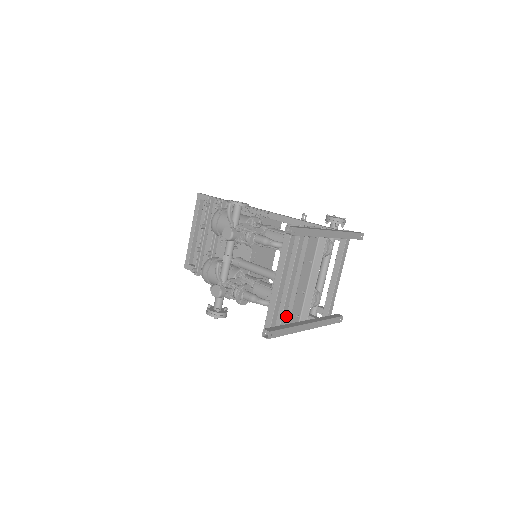
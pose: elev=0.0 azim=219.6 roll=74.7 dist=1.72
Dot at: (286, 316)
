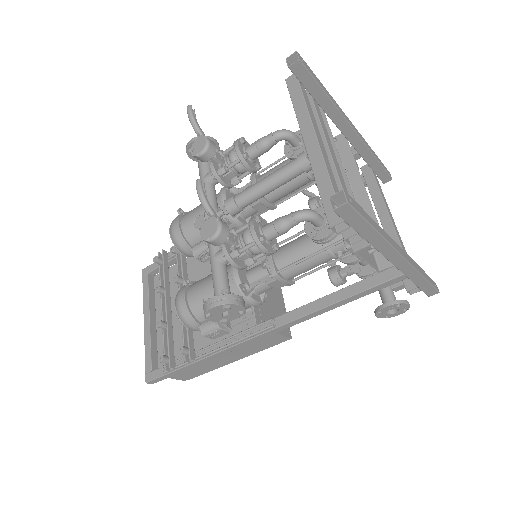
Dot at: occluded
